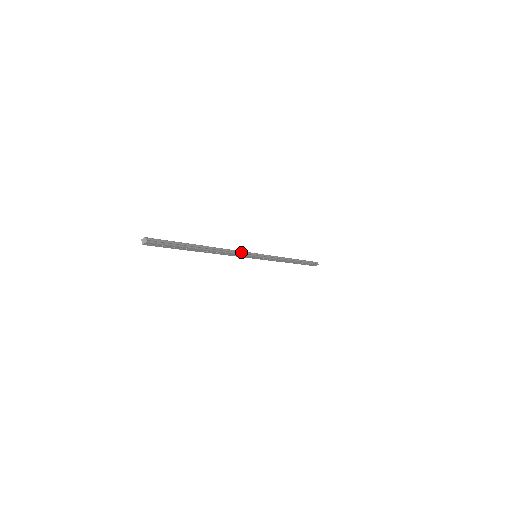
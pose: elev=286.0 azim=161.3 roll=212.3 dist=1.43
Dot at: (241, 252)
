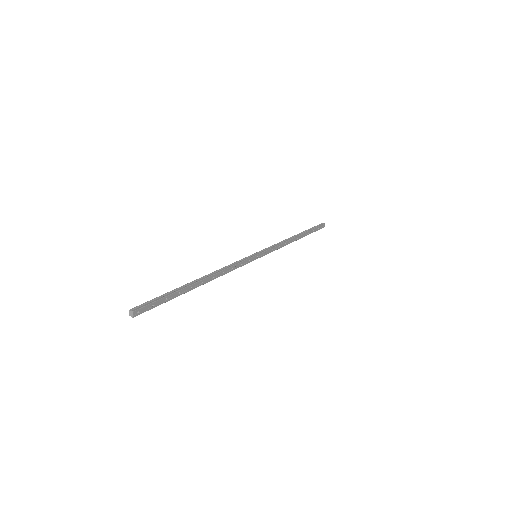
Dot at: (237, 262)
